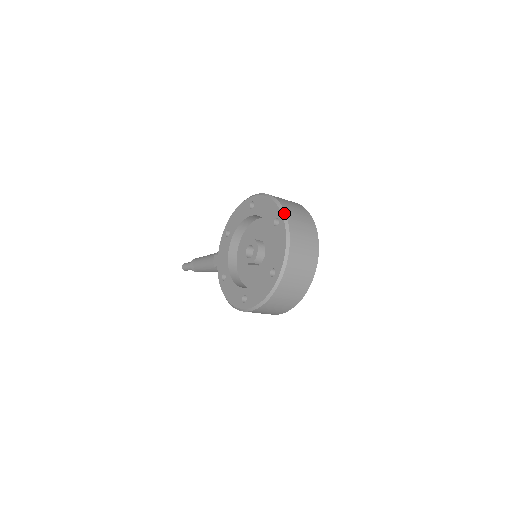
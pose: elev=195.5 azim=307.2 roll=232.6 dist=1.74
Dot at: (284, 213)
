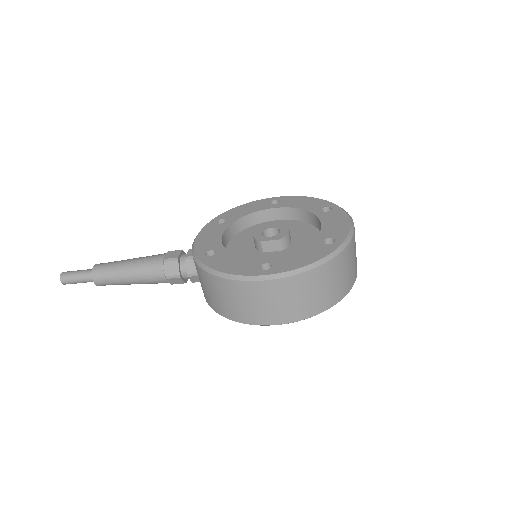
Dot at: occluded
